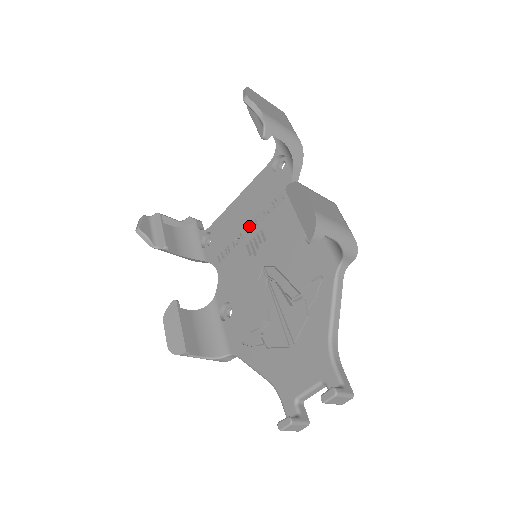
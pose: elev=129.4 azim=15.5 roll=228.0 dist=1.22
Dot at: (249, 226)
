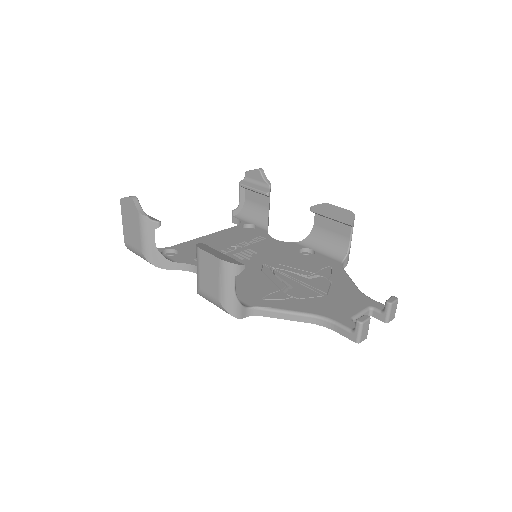
Dot at: (232, 247)
